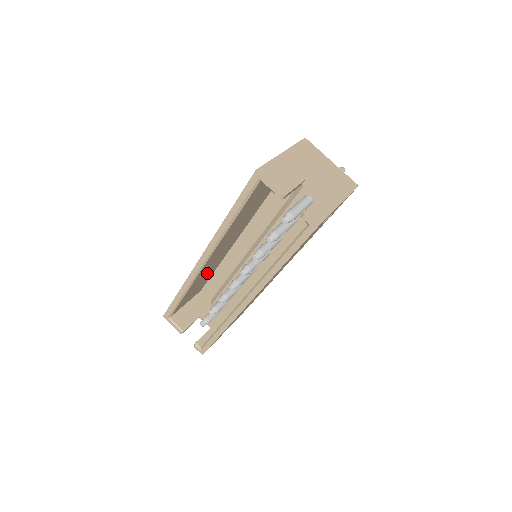
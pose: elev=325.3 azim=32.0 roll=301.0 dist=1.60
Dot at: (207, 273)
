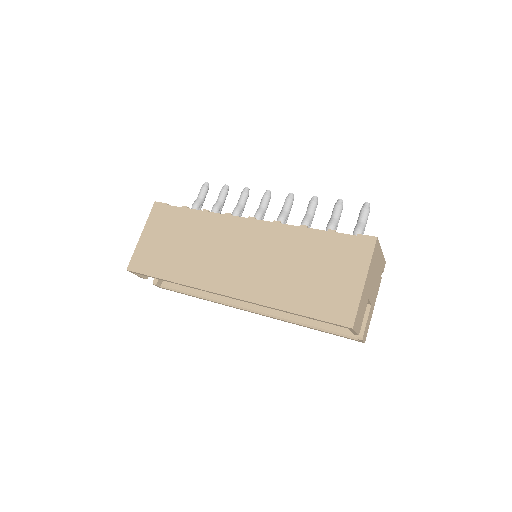
Dot at: occluded
